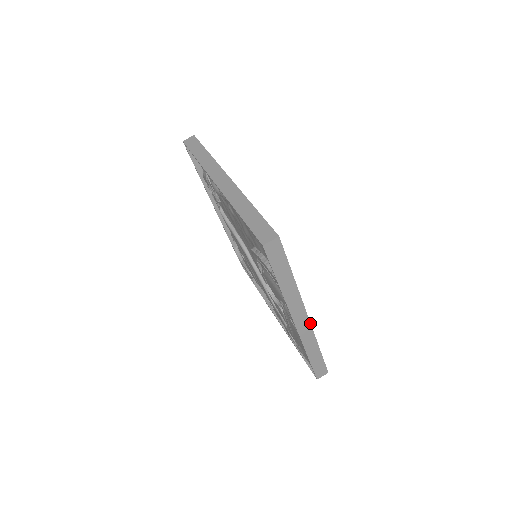
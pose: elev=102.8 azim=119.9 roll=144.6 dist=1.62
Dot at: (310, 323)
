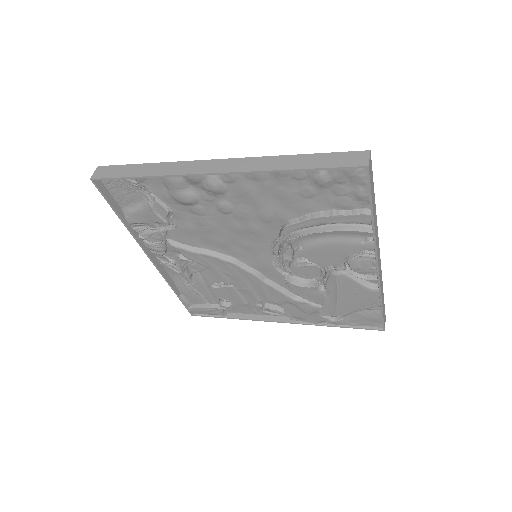
Dot at: (380, 261)
